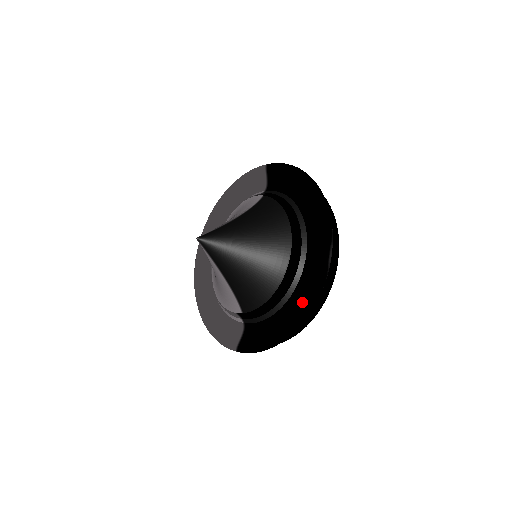
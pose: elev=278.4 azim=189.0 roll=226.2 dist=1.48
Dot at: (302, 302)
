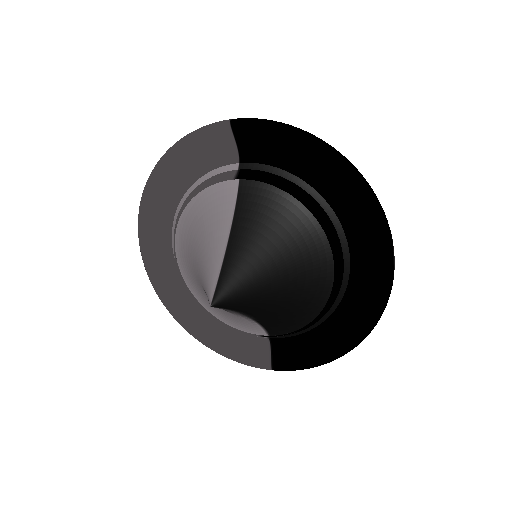
Dot at: (360, 313)
